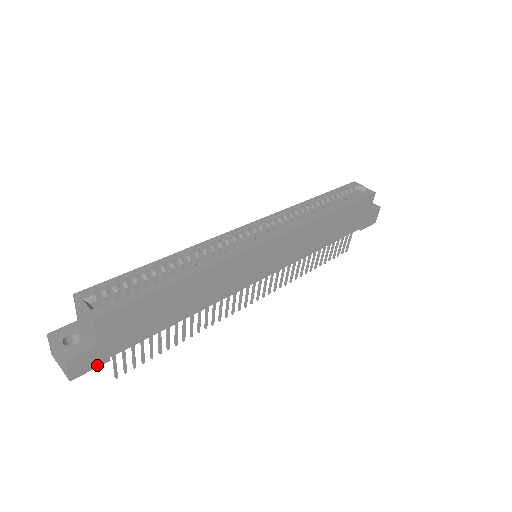
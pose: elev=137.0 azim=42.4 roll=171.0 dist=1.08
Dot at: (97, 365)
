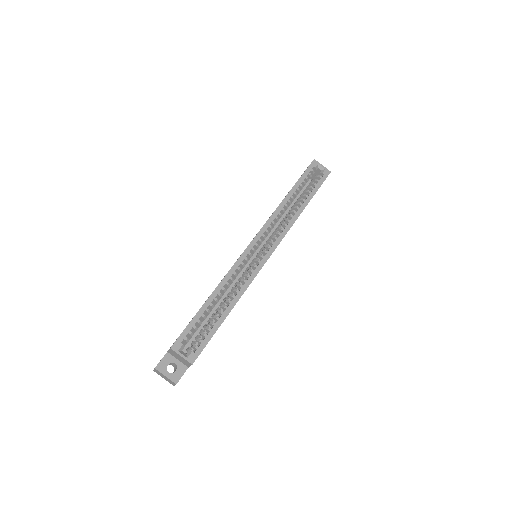
Dot at: occluded
